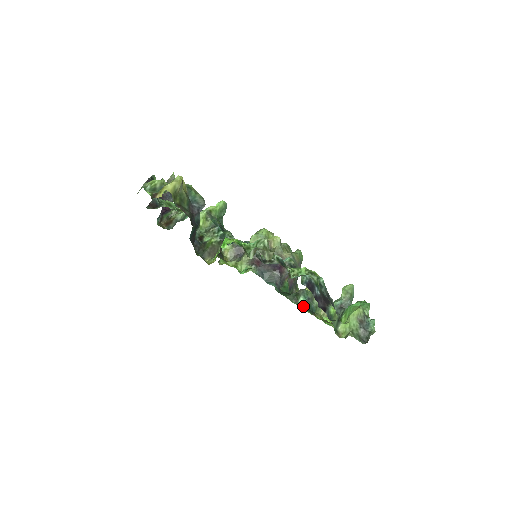
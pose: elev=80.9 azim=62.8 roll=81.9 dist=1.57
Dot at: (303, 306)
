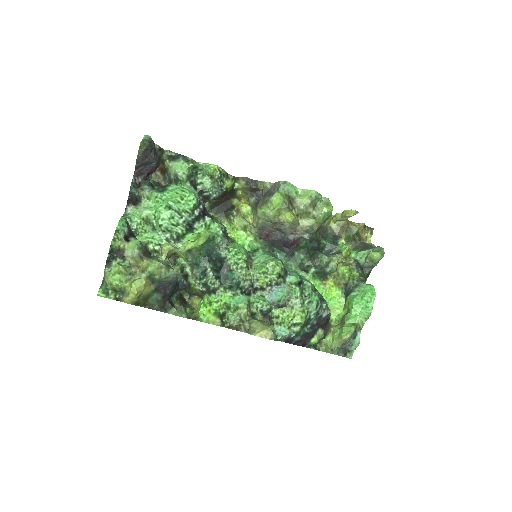
Dot at: (313, 275)
